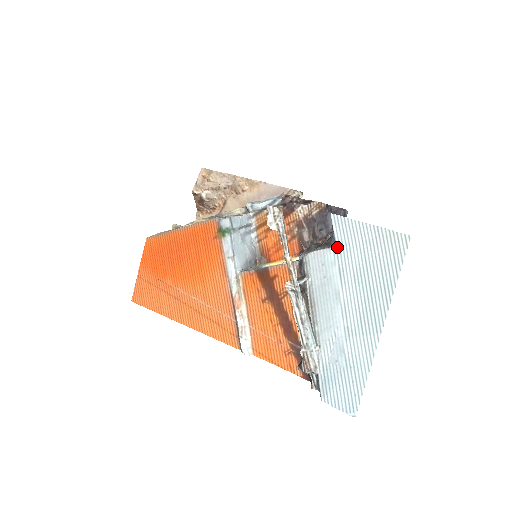
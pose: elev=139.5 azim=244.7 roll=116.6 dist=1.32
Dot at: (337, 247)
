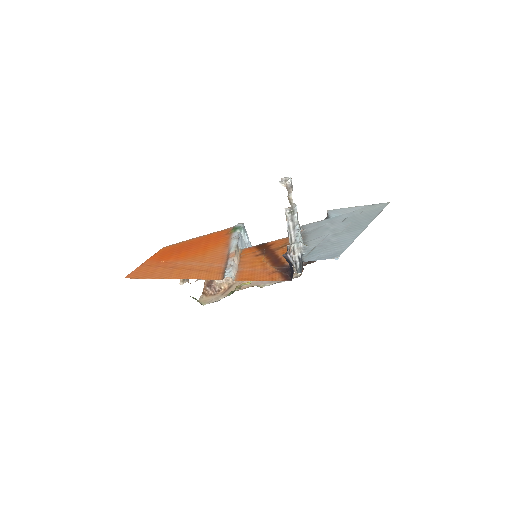
Dot at: (330, 218)
